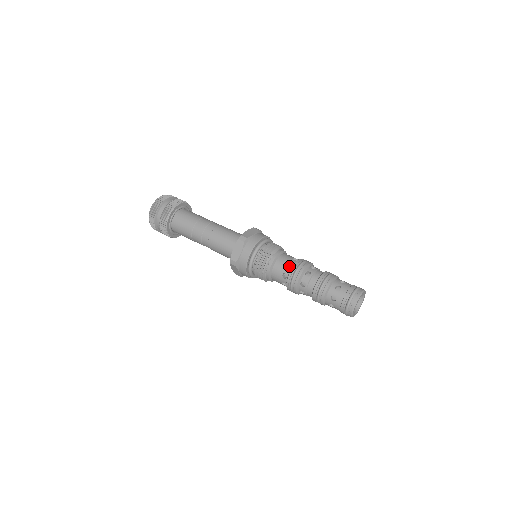
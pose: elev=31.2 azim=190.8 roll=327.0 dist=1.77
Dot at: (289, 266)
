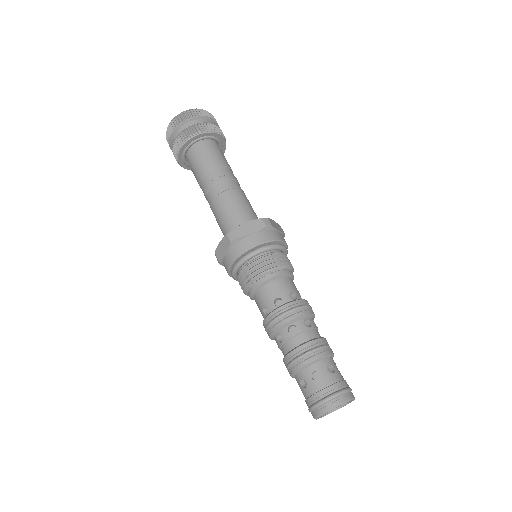
Dot at: (290, 297)
